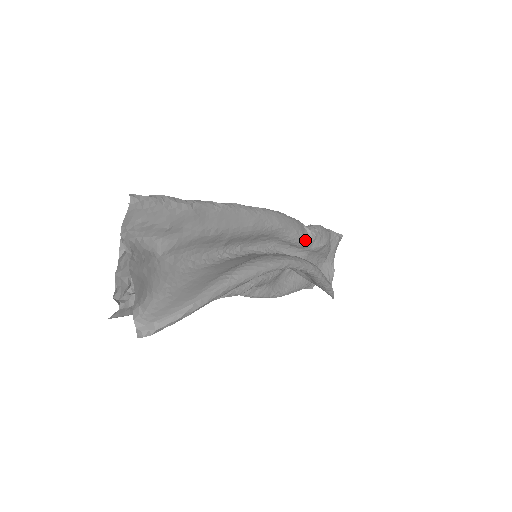
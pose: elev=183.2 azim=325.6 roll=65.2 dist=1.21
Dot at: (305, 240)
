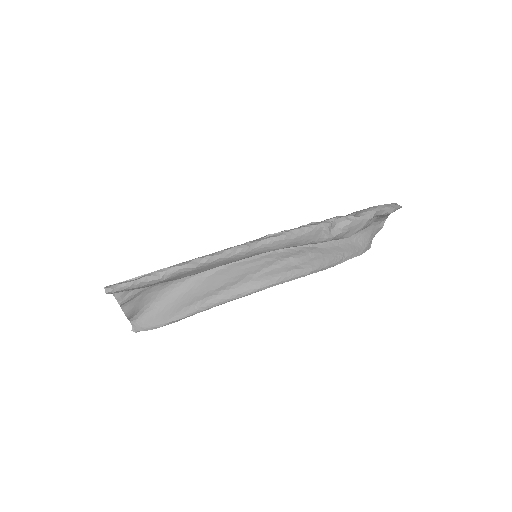
Dot at: (317, 242)
